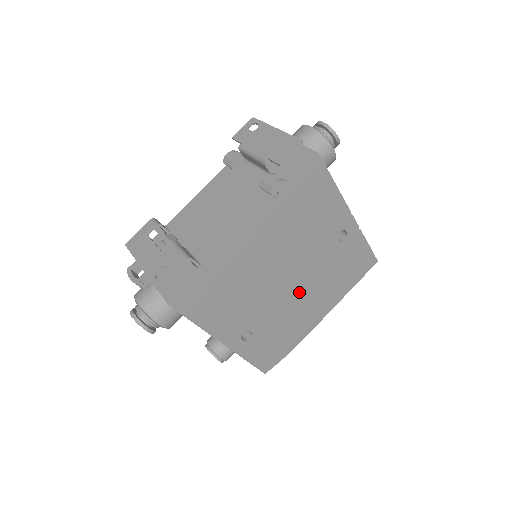
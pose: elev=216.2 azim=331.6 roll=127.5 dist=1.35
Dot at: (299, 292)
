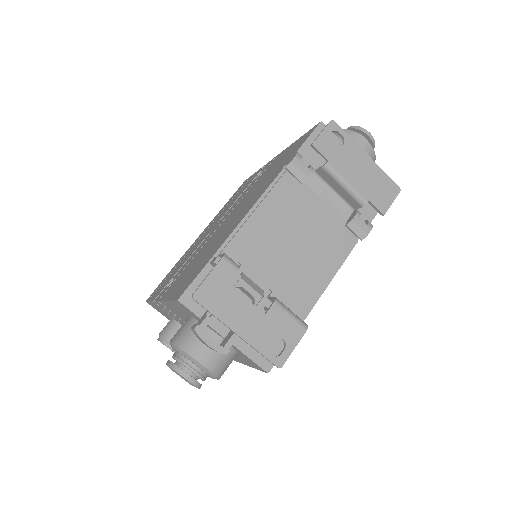
Dot at: occluded
